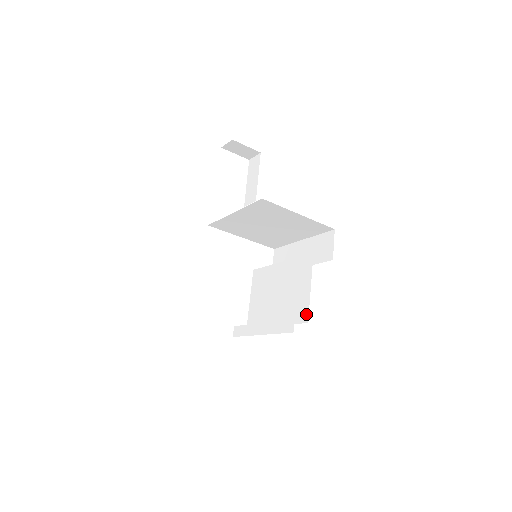
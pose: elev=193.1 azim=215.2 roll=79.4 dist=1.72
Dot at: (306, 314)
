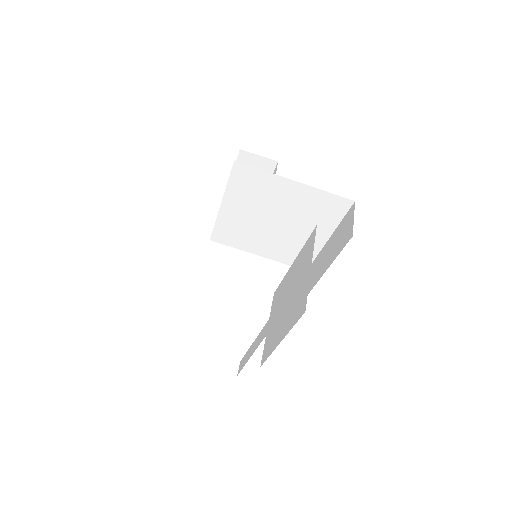
Dot at: (304, 302)
